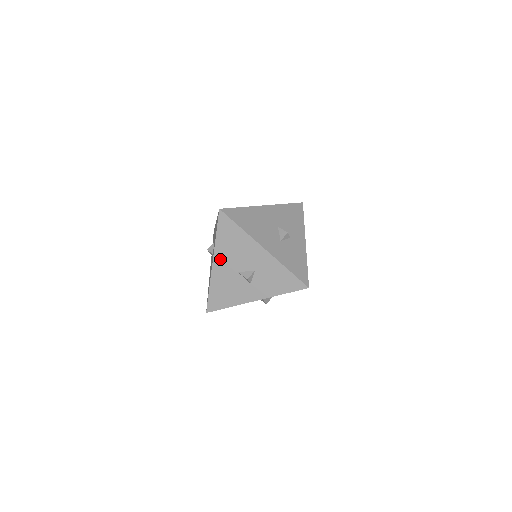
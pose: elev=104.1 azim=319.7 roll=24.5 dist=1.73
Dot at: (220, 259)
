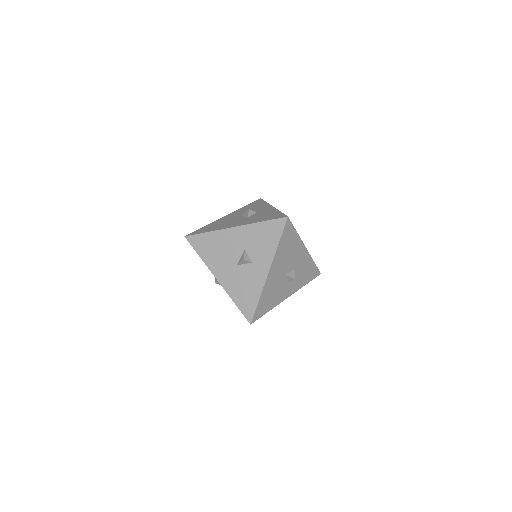
Dot at: (275, 266)
